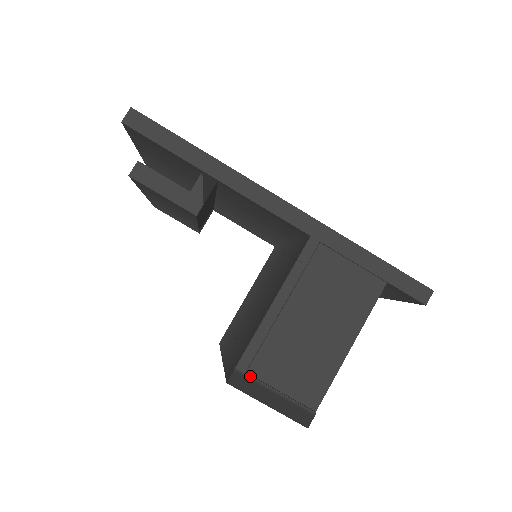
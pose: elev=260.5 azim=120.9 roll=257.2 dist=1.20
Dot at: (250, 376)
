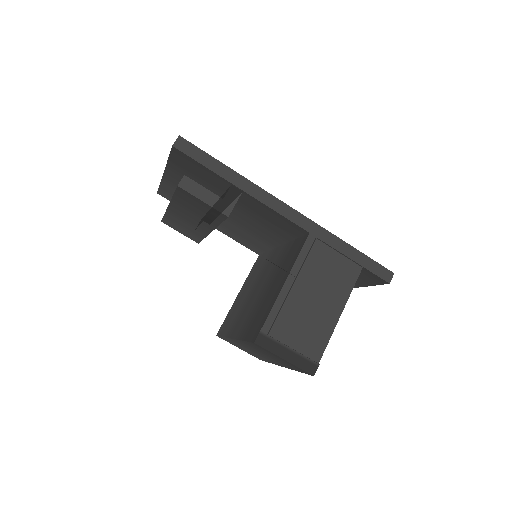
Dot at: (271, 337)
